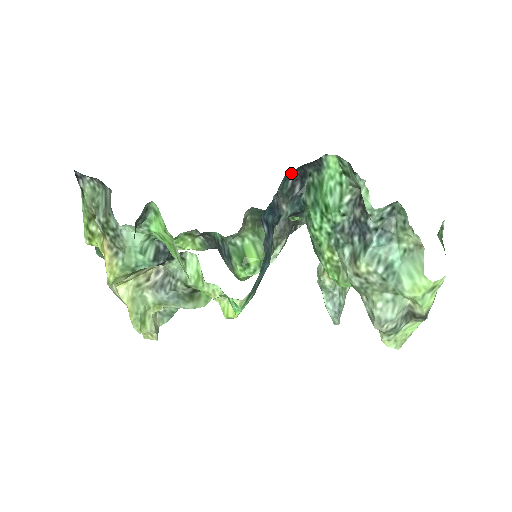
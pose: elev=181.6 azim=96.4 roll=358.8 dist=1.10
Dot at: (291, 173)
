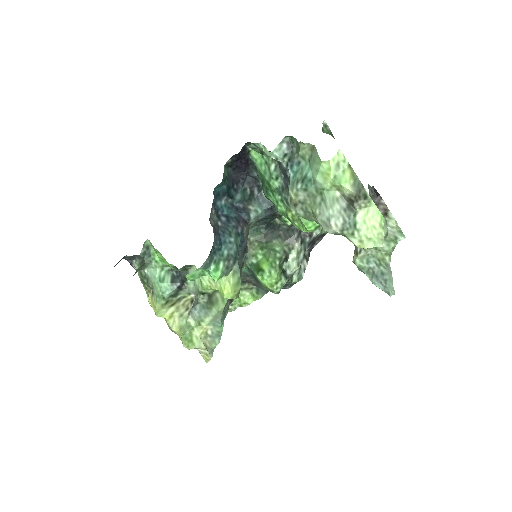
Dot at: (246, 185)
